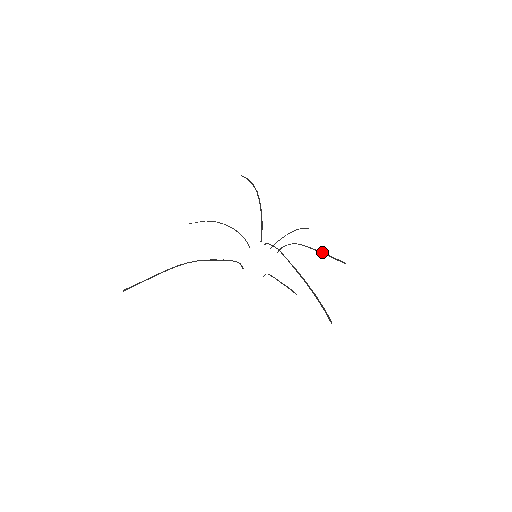
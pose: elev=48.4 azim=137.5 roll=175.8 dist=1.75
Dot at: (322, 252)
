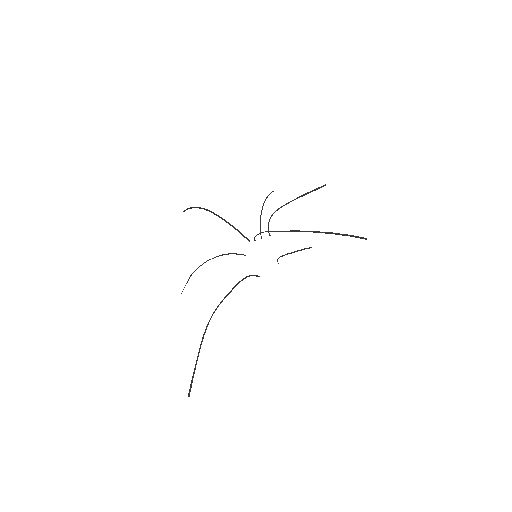
Dot at: (299, 196)
